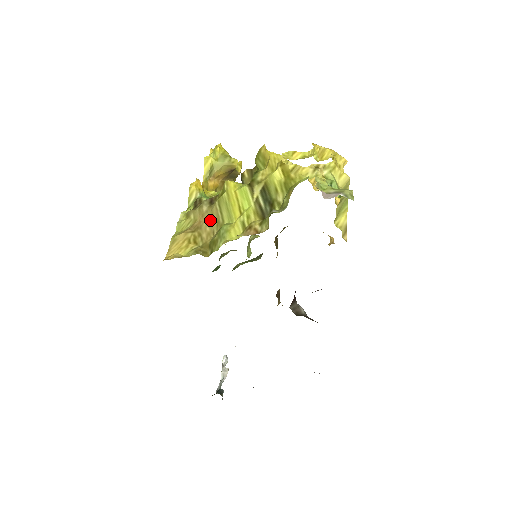
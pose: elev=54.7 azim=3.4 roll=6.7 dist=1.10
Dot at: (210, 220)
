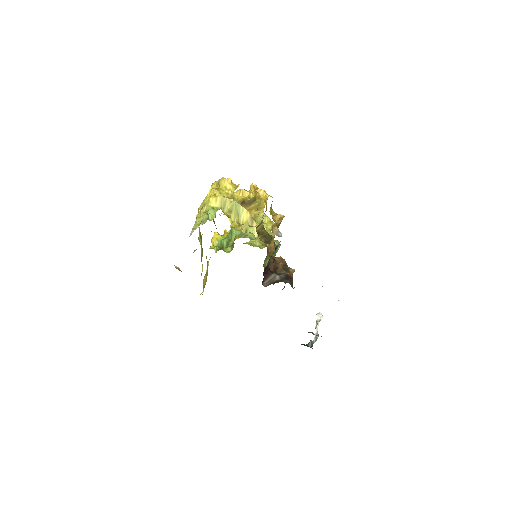
Dot at: occluded
